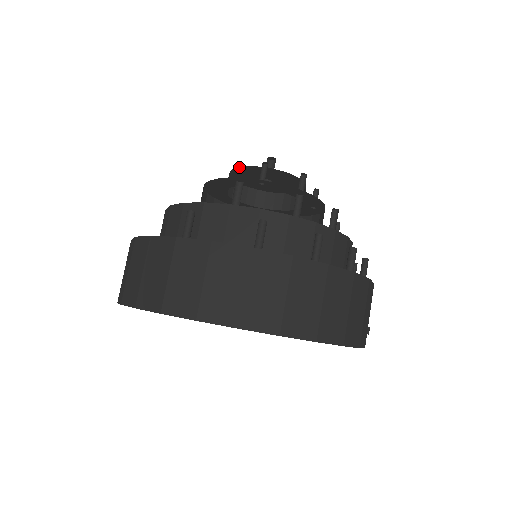
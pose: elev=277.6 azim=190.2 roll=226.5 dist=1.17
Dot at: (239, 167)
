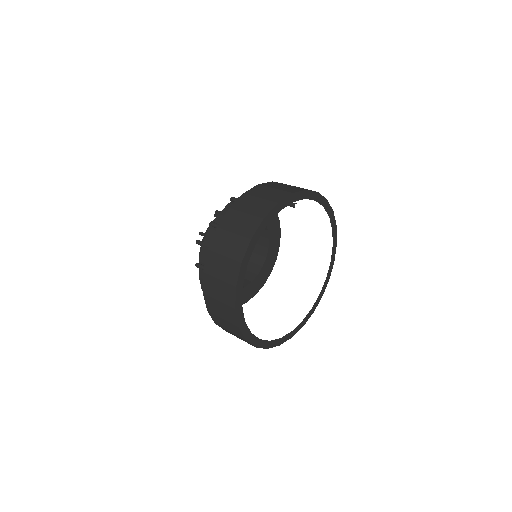
Dot at: occluded
